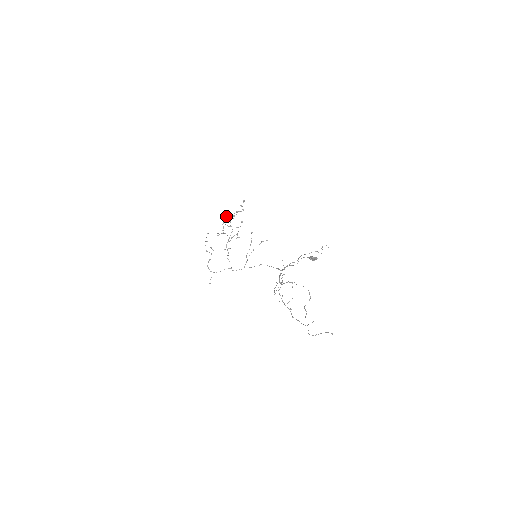
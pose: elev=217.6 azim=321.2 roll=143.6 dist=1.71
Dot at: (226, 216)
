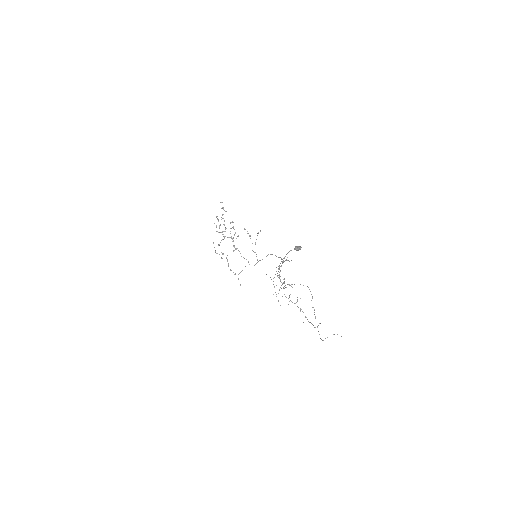
Dot at: (218, 220)
